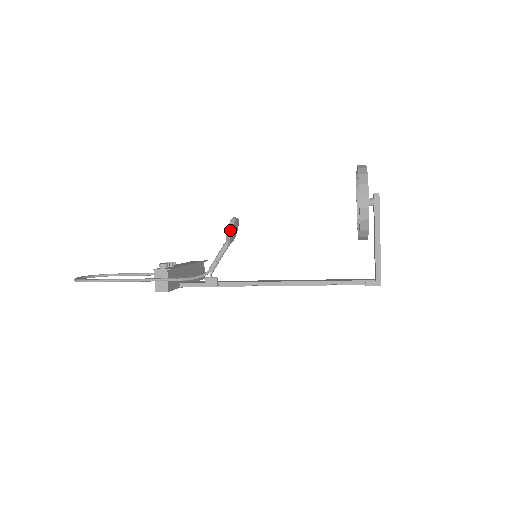
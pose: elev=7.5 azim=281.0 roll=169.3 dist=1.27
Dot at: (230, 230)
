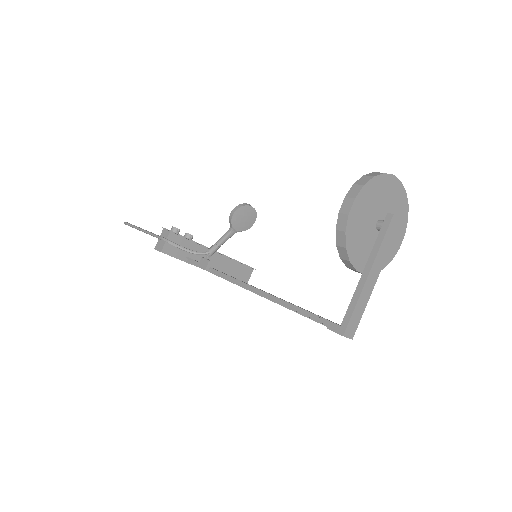
Dot at: (233, 212)
